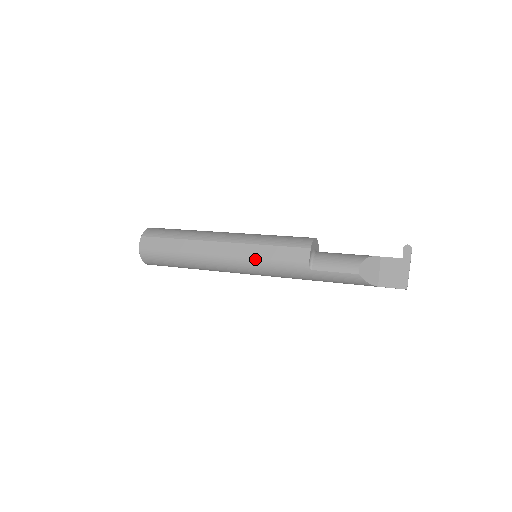
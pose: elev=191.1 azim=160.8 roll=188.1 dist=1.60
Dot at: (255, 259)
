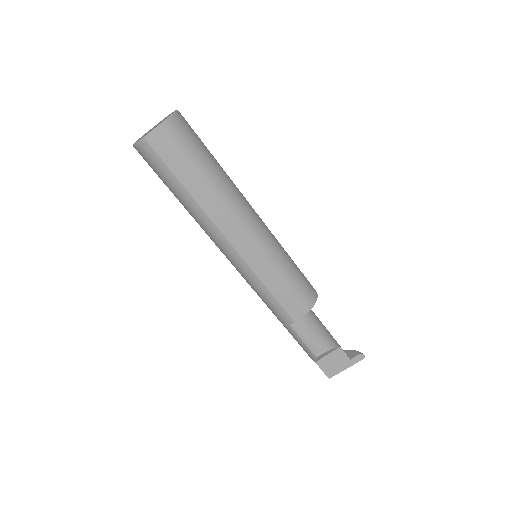
Dot at: (257, 277)
